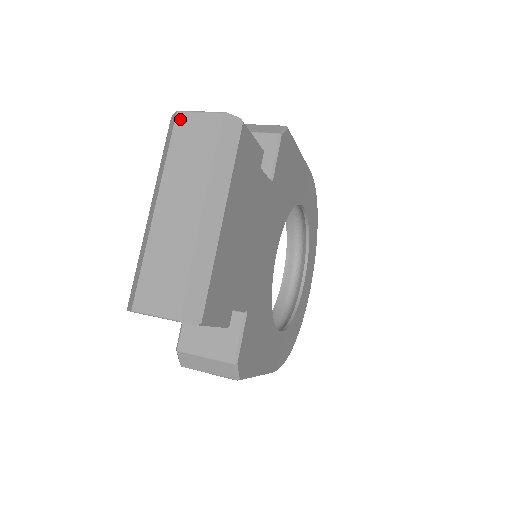
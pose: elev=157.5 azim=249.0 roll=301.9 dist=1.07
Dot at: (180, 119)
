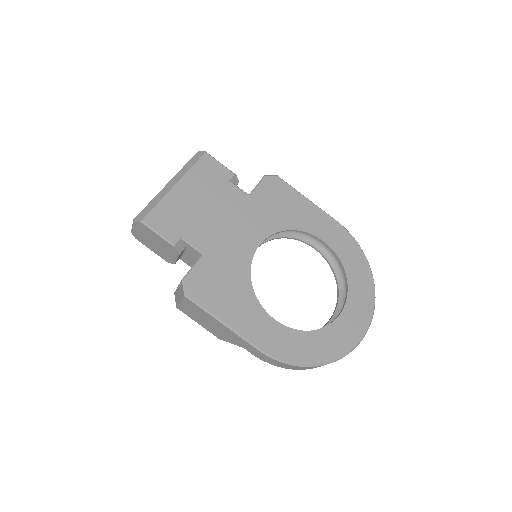
Dot at: occluded
